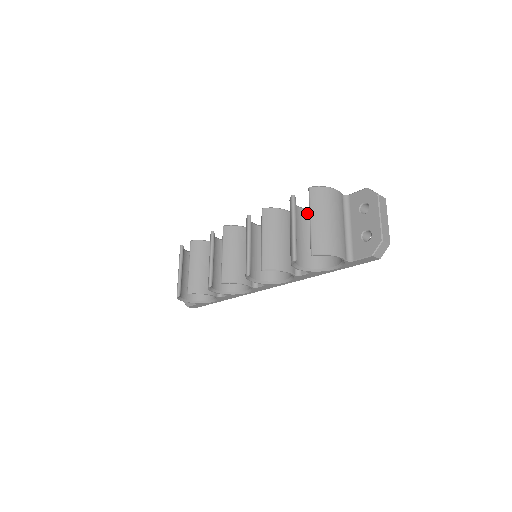
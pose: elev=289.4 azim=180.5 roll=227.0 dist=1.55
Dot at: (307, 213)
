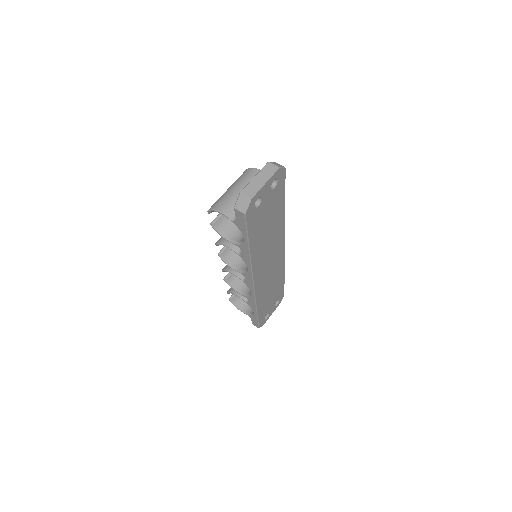
Dot at: occluded
